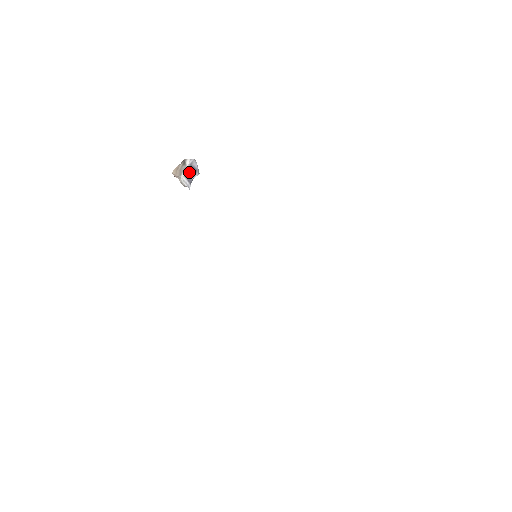
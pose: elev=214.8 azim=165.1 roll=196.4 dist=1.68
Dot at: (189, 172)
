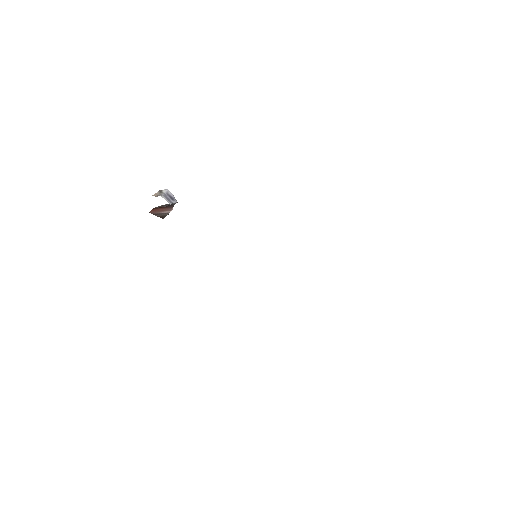
Dot at: (167, 197)
